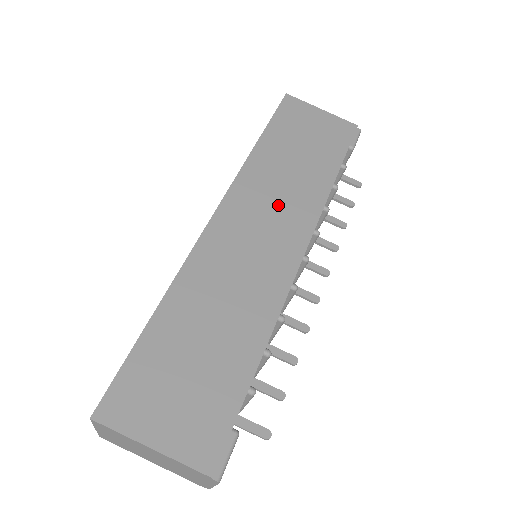
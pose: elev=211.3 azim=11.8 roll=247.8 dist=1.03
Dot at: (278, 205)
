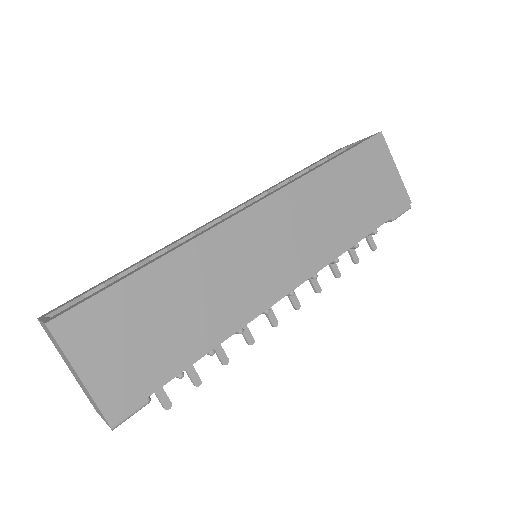
Dot at: (304, 233)
